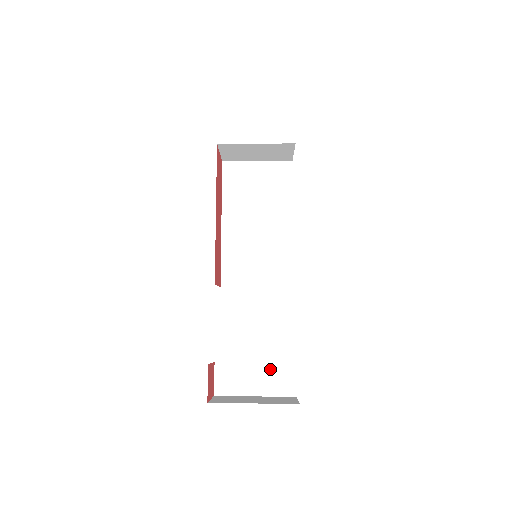
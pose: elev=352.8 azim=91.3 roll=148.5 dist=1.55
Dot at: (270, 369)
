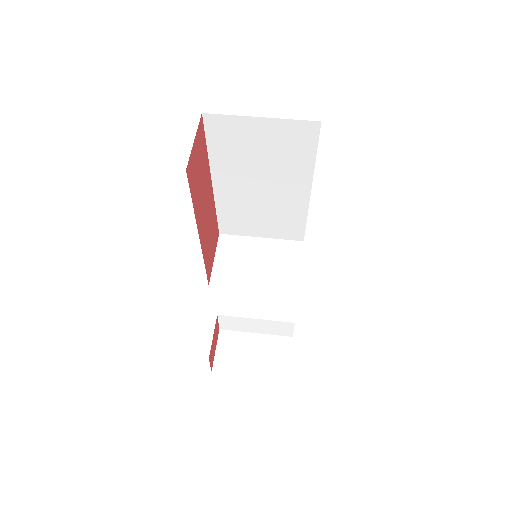
Dot at: (270, 323)
